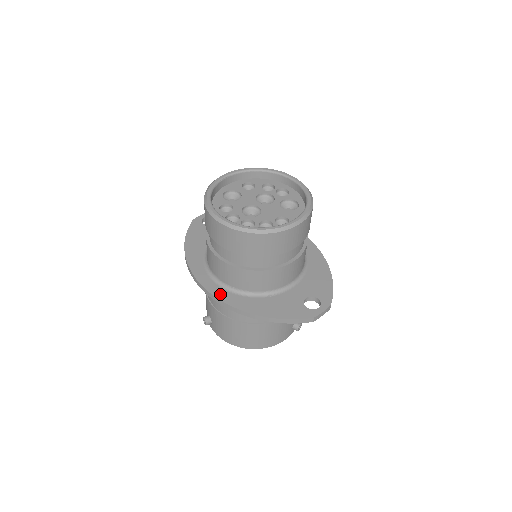
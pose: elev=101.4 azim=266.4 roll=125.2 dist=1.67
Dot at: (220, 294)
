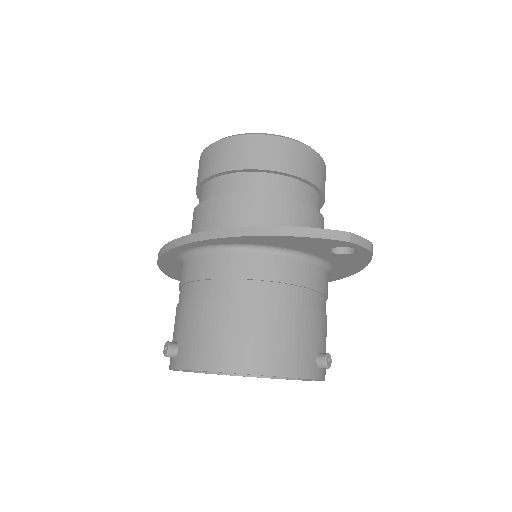
Dot at: occluded
